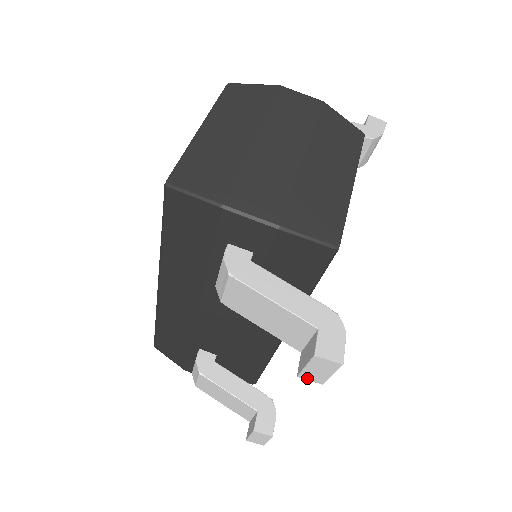
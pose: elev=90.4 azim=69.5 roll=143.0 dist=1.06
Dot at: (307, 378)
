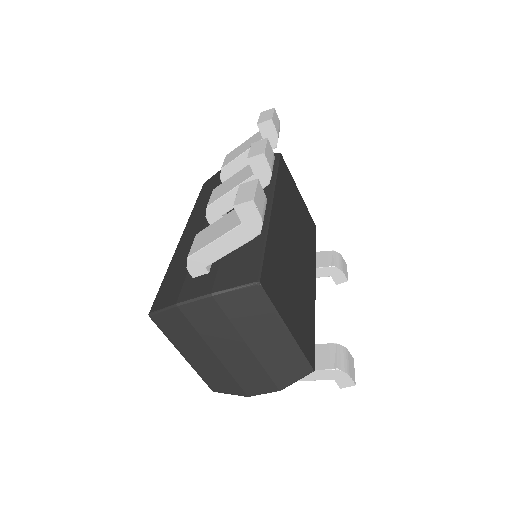
Dot at: occluded
